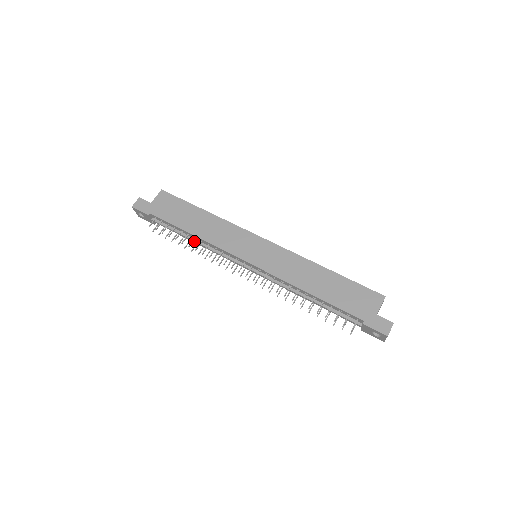
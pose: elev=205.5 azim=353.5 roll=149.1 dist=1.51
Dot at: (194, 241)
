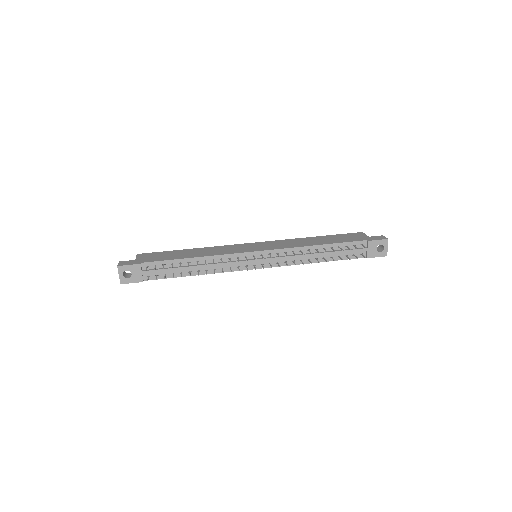
Dot at: (197, 266)
